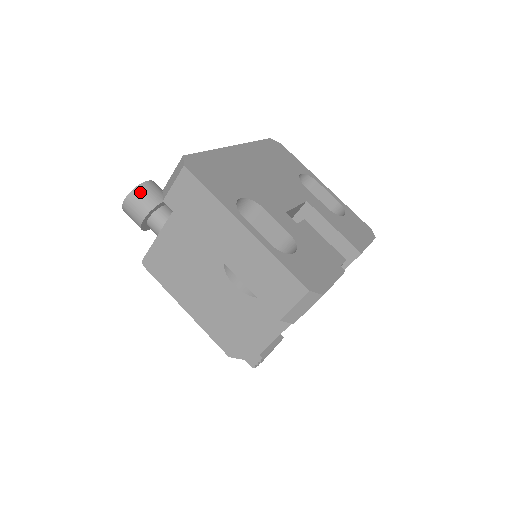
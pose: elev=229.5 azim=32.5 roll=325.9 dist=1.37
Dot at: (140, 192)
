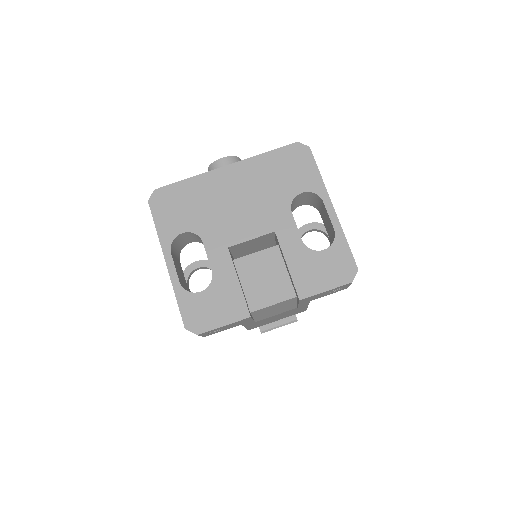
Dot at: (213, 169)
